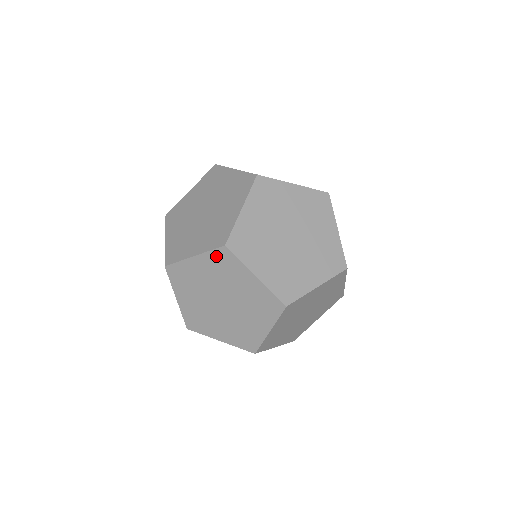
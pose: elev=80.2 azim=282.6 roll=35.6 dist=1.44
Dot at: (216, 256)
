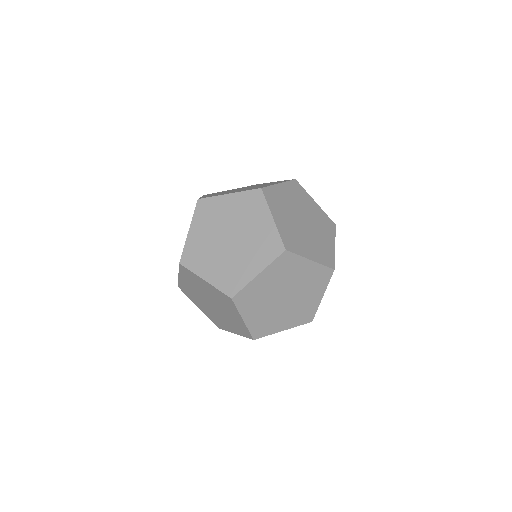
Dot at: (278, 263)
